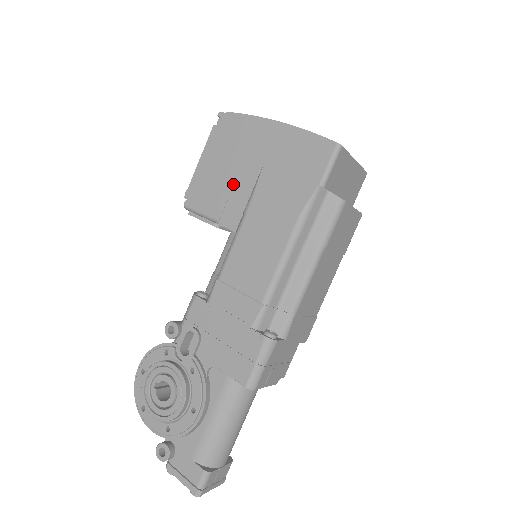
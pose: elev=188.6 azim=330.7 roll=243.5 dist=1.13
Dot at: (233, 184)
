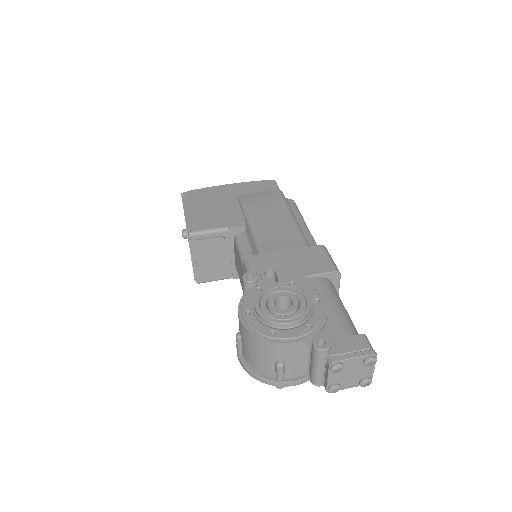
Dot at: (223, 211)
